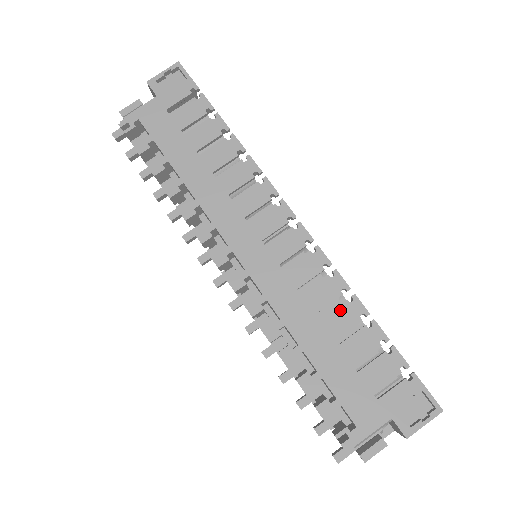
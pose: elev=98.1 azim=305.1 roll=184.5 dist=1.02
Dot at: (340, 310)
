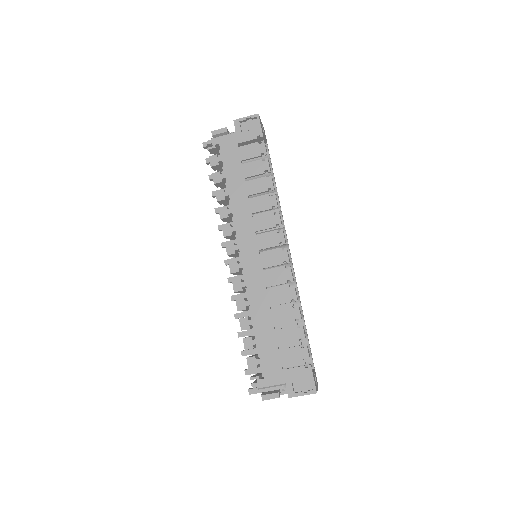
Dot at: (285, 310)
